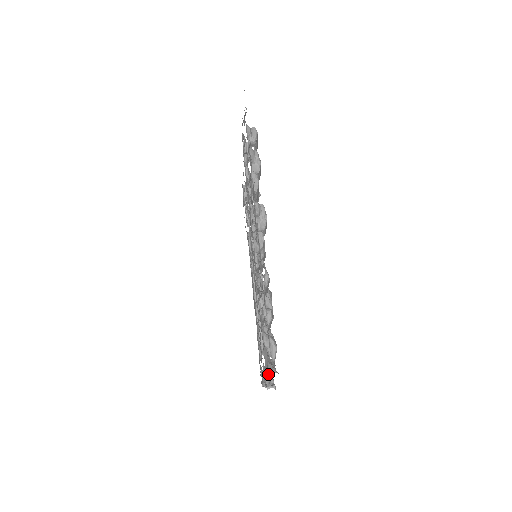
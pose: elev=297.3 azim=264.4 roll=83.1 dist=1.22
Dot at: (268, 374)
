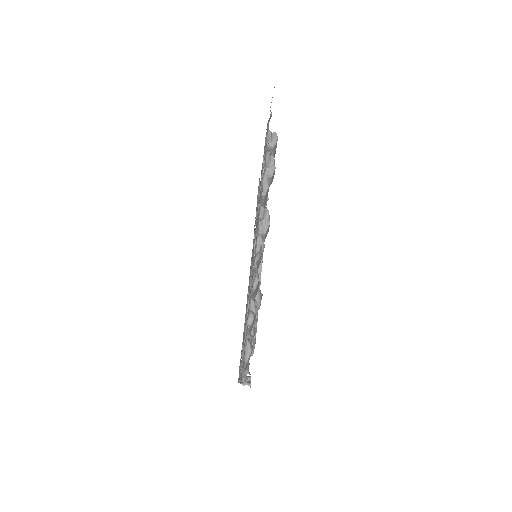
Dot at: (243, 372)
